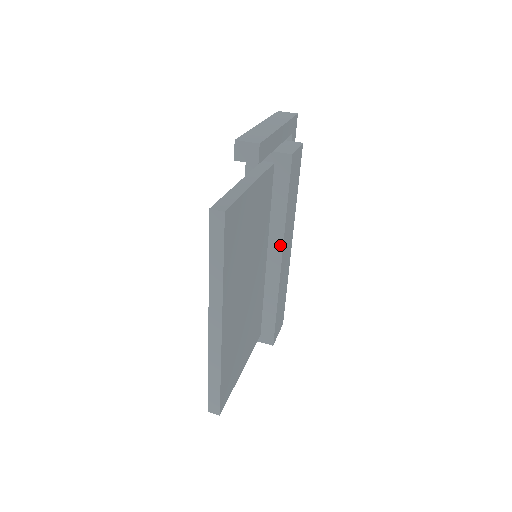
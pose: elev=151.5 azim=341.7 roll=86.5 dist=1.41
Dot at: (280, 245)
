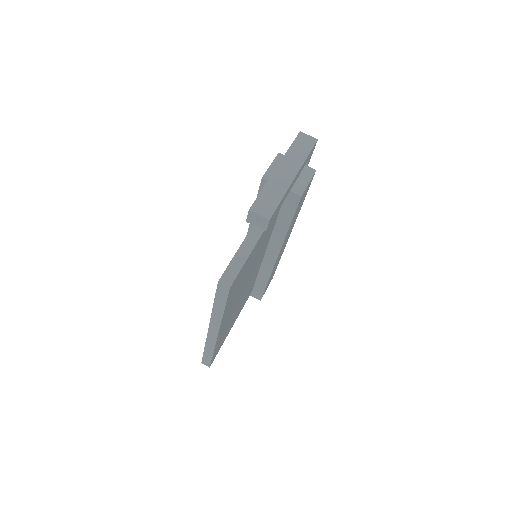
Dot at: (278, 248)
